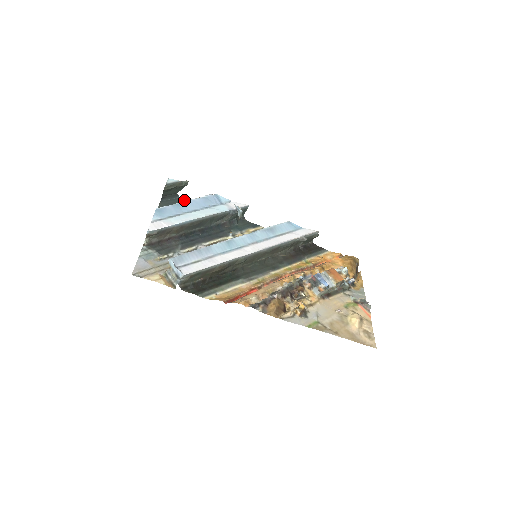
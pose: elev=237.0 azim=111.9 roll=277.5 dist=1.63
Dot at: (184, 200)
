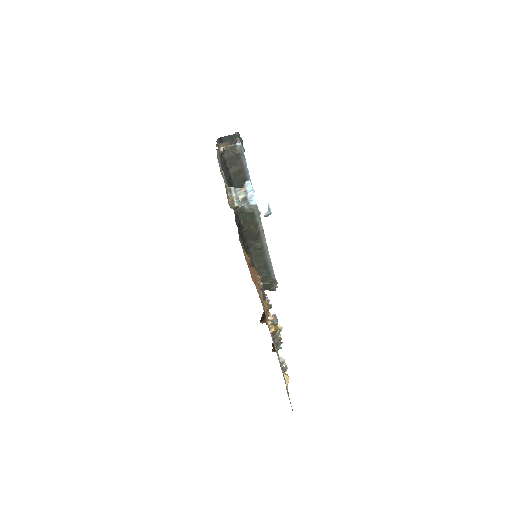
Dot at: occluded
